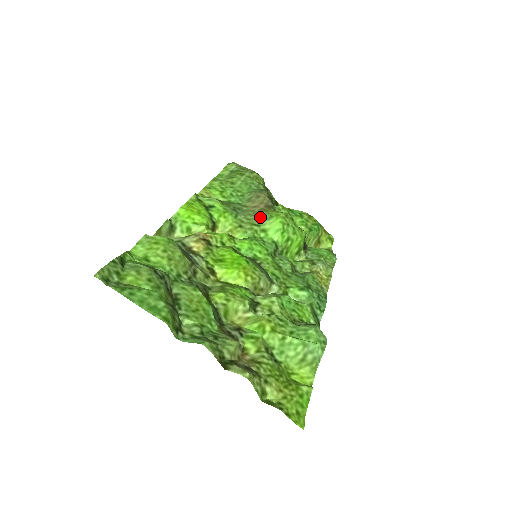
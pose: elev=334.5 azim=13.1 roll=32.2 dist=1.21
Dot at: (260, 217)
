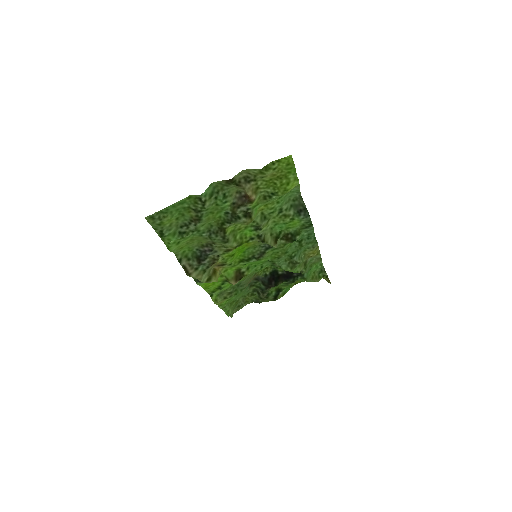
Dot at: occluded
